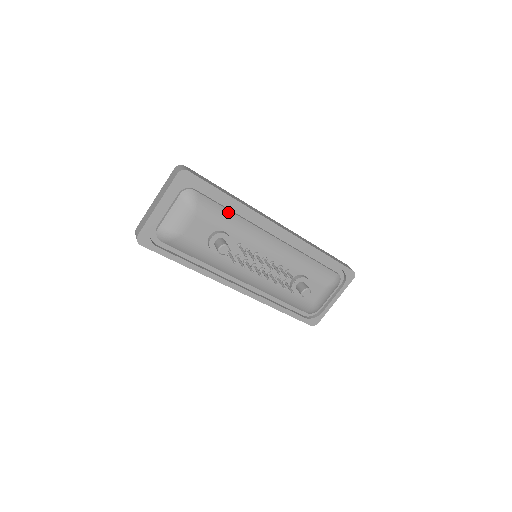
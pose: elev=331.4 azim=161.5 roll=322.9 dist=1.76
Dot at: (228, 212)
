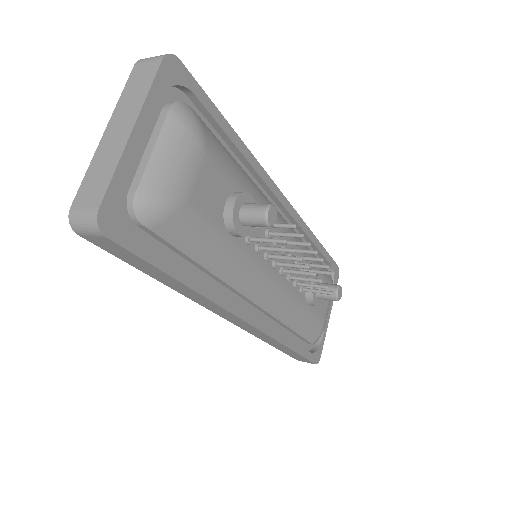
Dot at: (234, 160)
